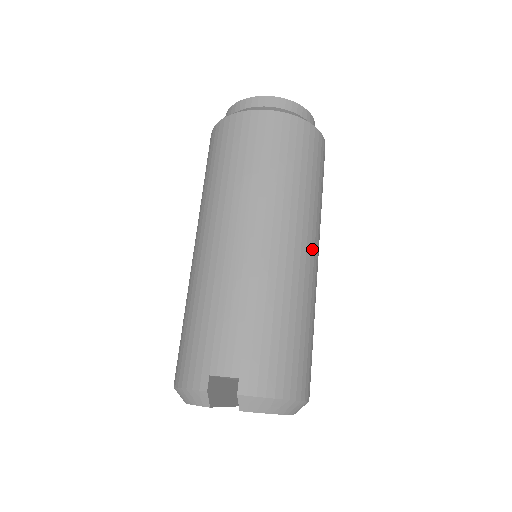
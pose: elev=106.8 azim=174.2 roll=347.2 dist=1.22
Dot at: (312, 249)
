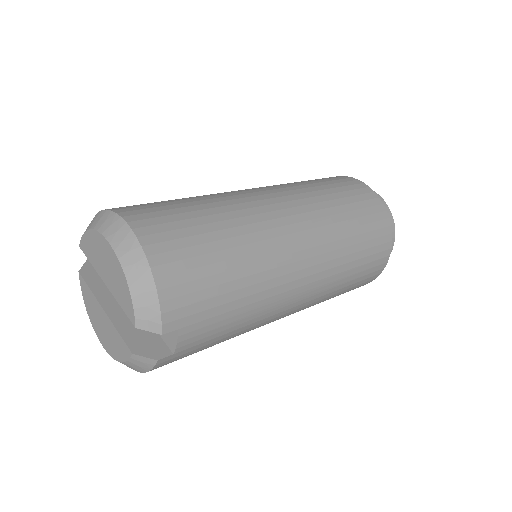
Dot at: (260, 190)
